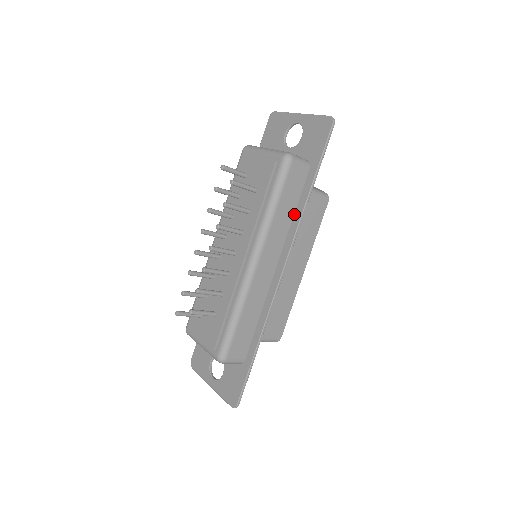
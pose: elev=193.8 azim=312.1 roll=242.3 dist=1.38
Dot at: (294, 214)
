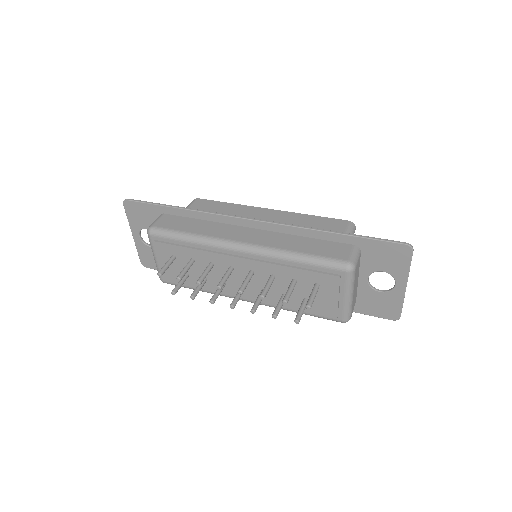
Dot at: occluded
